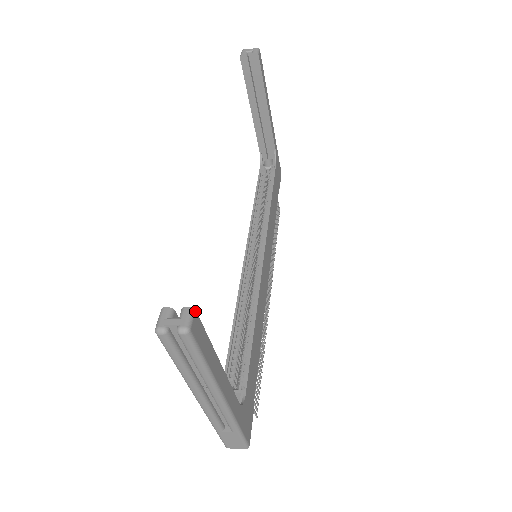
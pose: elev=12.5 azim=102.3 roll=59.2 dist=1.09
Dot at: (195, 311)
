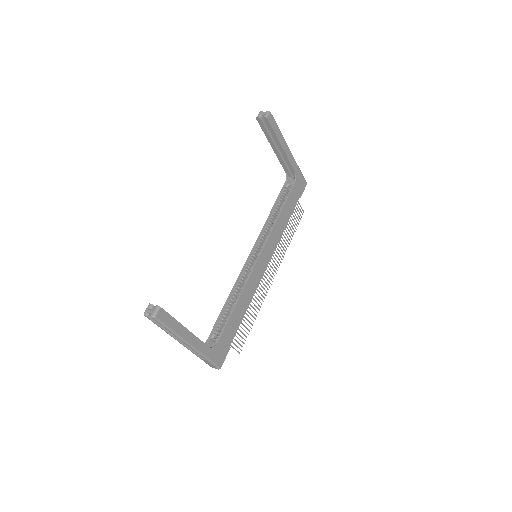
Dot at: (161, 308)
